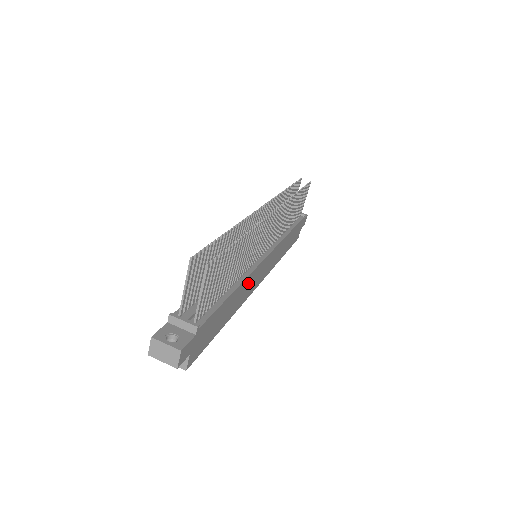
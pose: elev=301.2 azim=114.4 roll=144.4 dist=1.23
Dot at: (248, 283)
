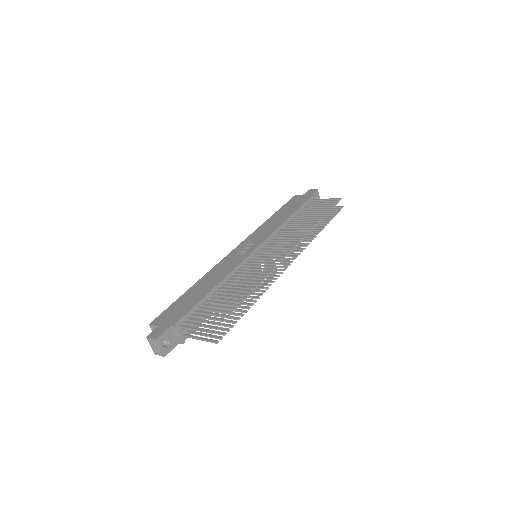
Dot at: occluded
